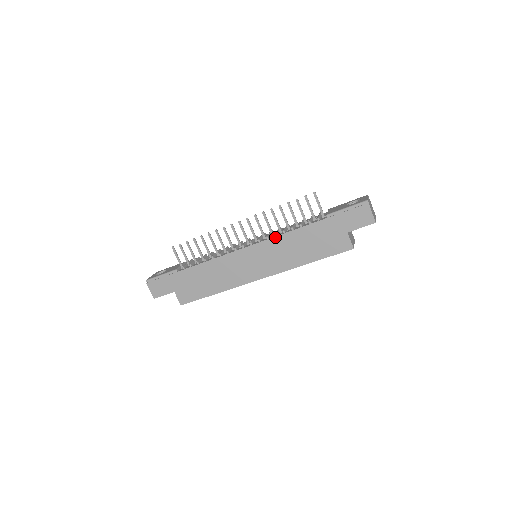
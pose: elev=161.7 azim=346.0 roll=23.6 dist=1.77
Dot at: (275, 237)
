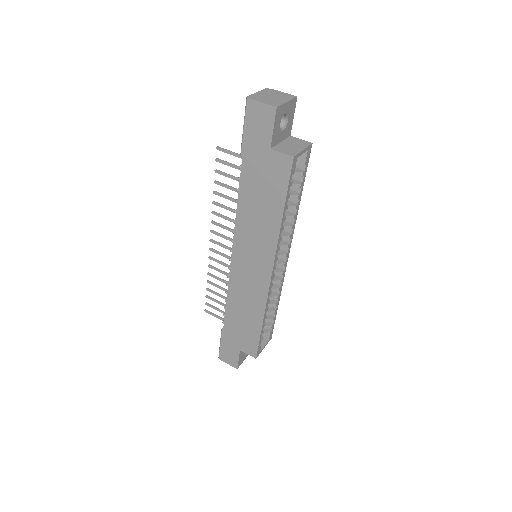
Dot at: (235, 225)
